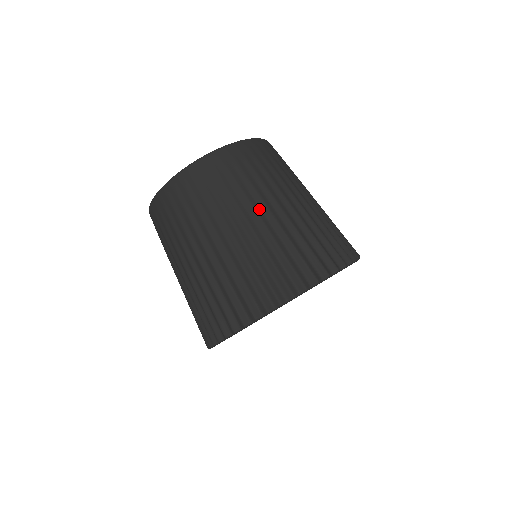
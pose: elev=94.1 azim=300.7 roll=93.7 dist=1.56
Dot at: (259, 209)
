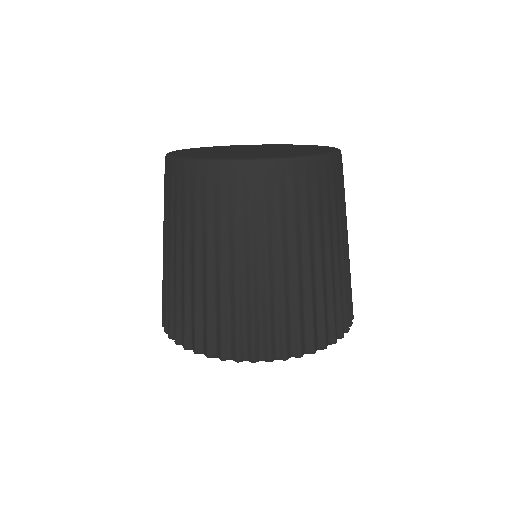
Dot at: (287, 255)
